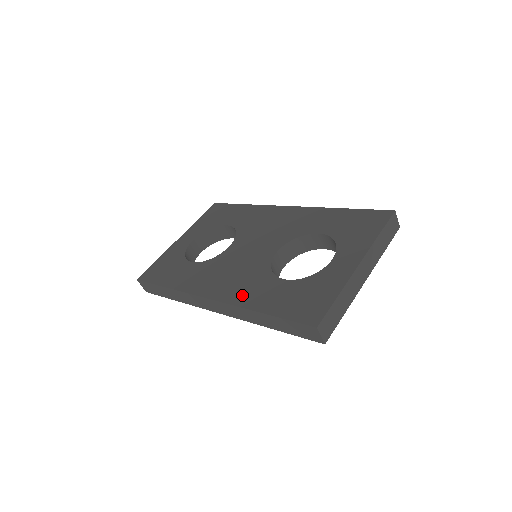
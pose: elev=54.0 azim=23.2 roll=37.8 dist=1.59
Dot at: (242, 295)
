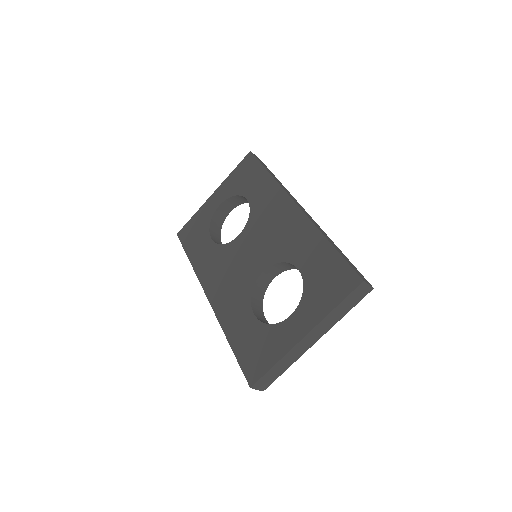
Dot at: (225, 311)
